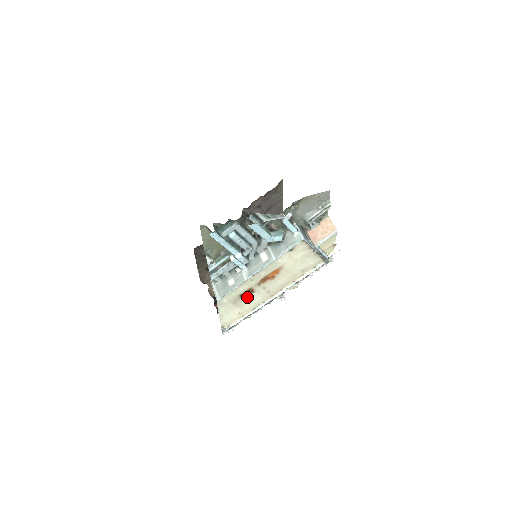
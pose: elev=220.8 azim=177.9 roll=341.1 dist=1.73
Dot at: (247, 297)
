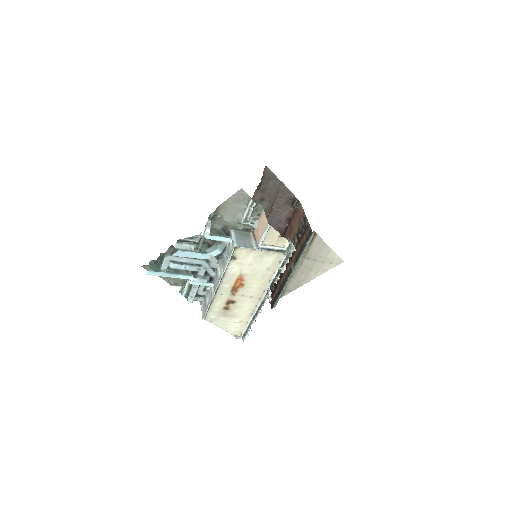
Dot at: (233, 307)
